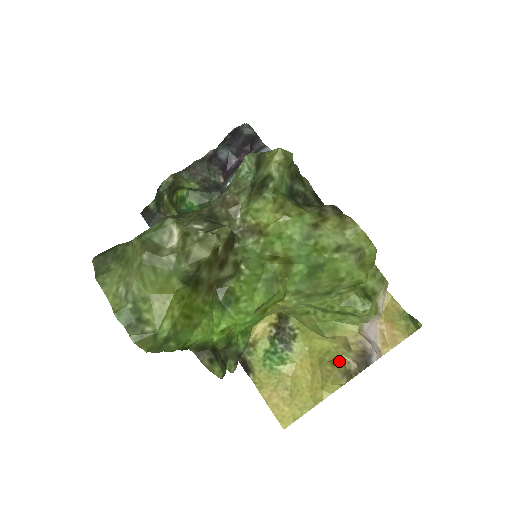
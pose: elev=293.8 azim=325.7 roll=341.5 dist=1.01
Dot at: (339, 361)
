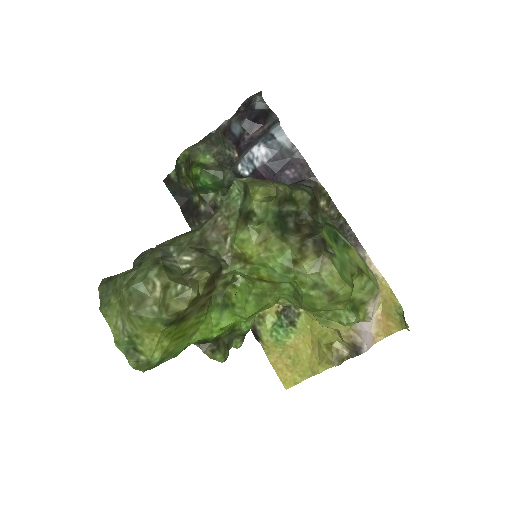
Dot at: (333, 346)
